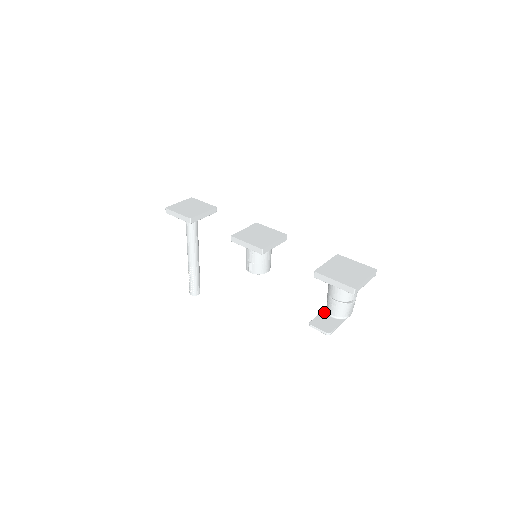
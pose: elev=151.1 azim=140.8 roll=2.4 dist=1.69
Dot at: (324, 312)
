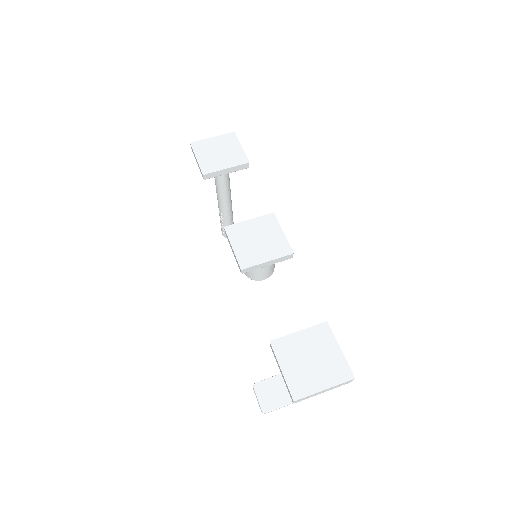
Dot at: occluded
